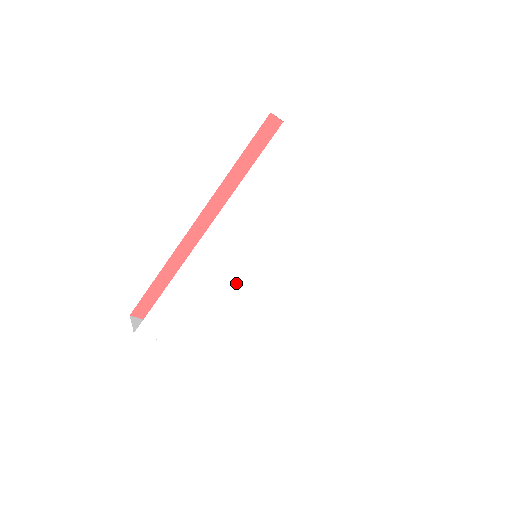
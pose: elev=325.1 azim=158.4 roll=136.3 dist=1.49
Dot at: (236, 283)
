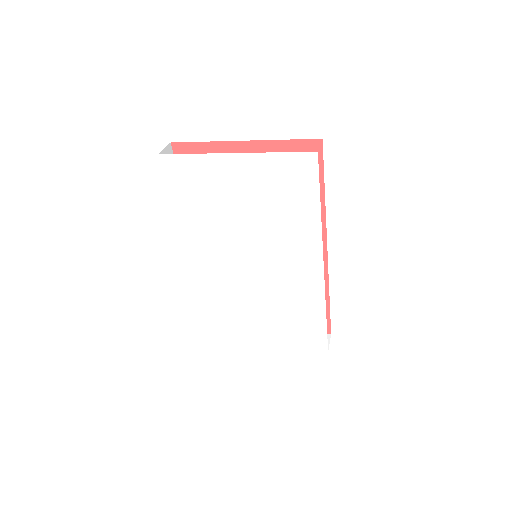
Dot at: (248, 286)
